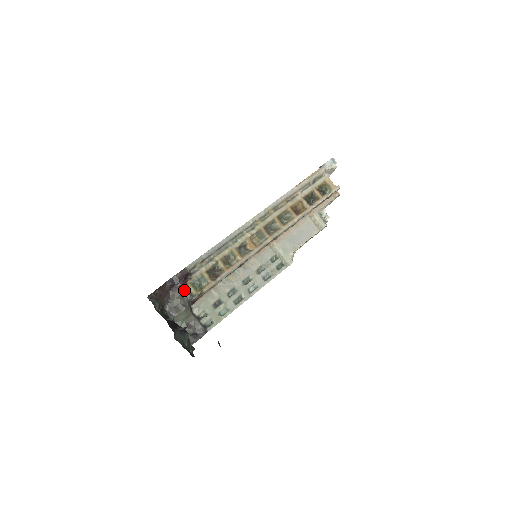
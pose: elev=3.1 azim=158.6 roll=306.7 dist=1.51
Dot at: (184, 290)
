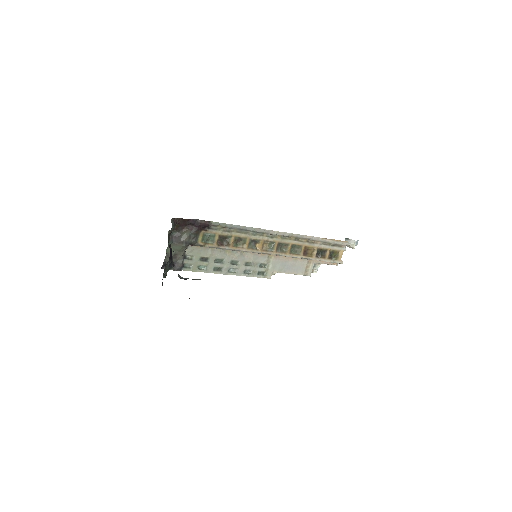
Dot at: (196, 234)
